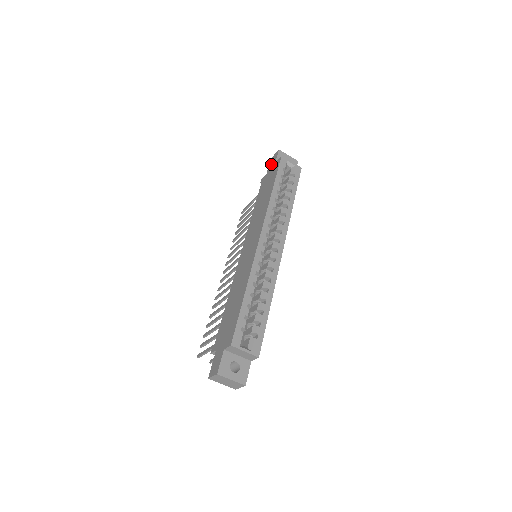
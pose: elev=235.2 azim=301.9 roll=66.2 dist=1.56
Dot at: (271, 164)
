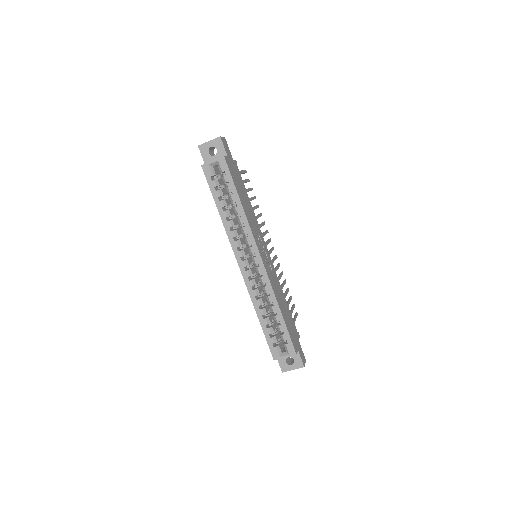
Dot at: occluded
